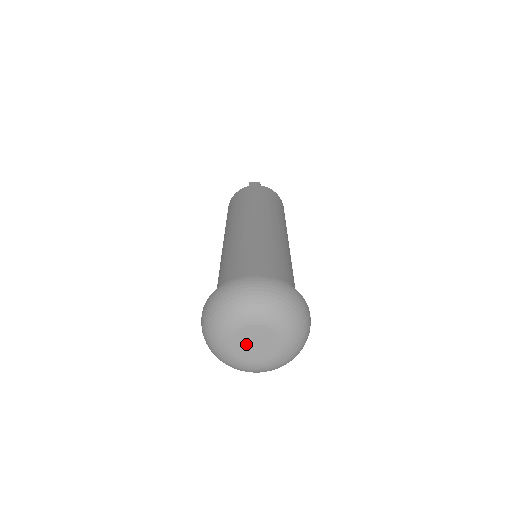
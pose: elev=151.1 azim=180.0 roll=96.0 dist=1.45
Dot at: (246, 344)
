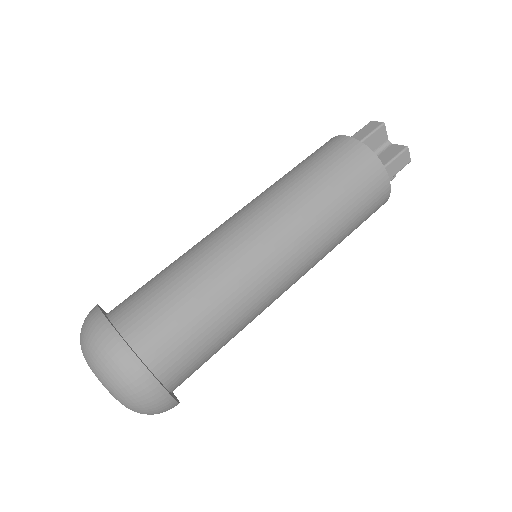
Dot at: occluded
